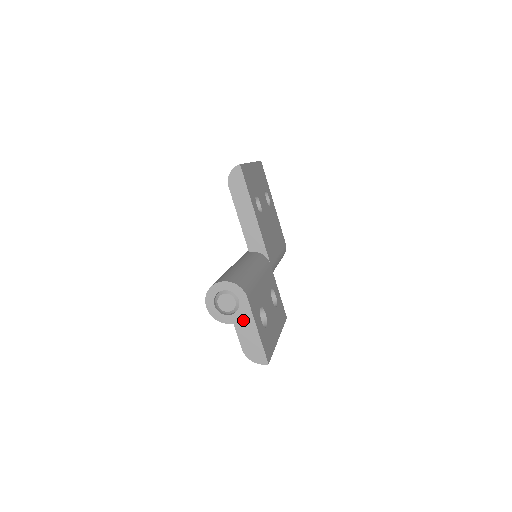
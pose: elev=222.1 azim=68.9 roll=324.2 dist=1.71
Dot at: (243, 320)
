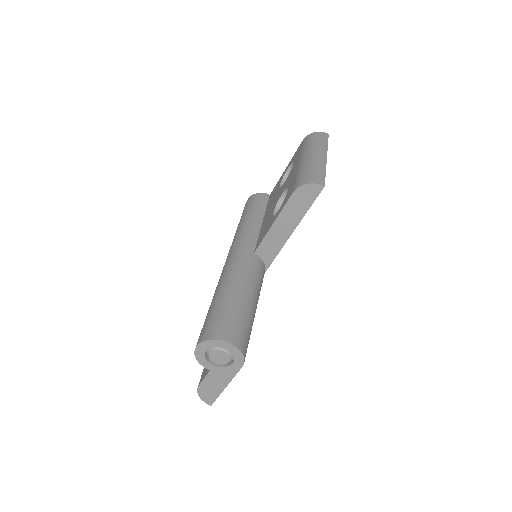
Dot at: (221, 375)
